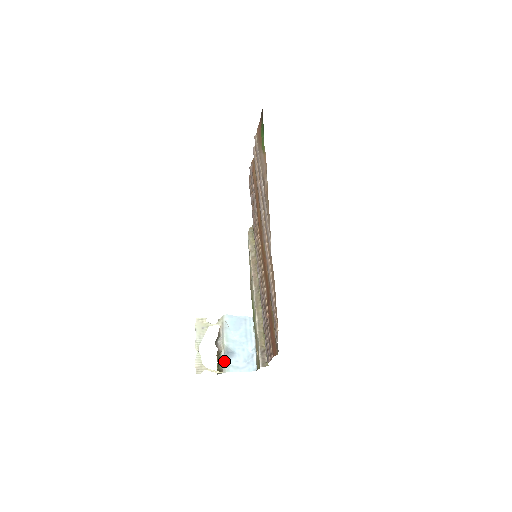
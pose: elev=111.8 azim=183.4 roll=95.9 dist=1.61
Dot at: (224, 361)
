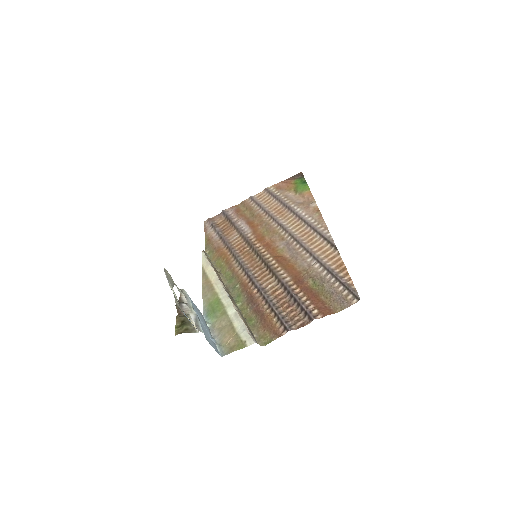
Dot at: (198, 322)
